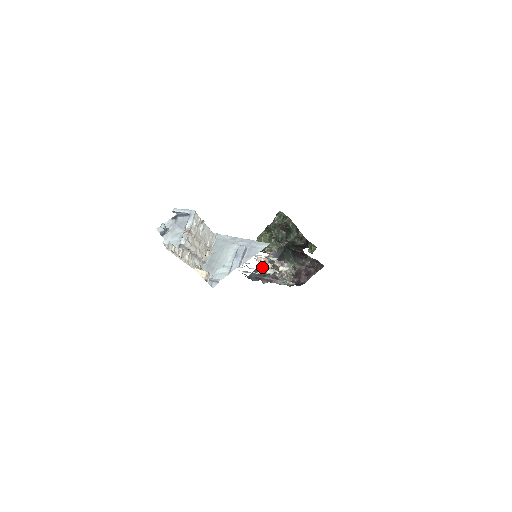
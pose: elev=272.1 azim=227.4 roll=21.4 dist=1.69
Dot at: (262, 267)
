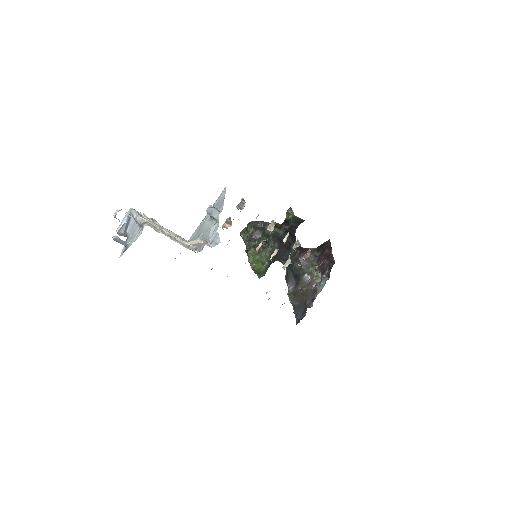
Dot at: (296, 303)
